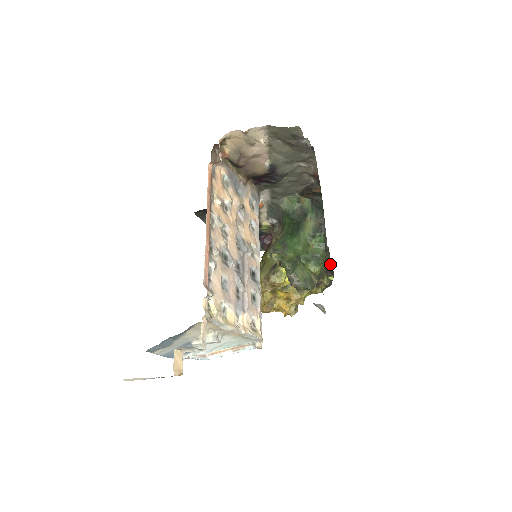
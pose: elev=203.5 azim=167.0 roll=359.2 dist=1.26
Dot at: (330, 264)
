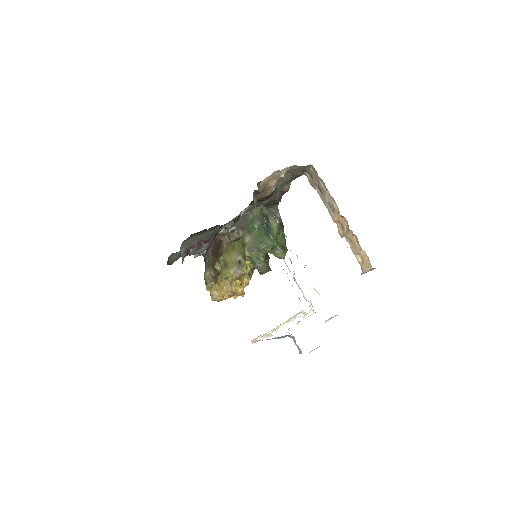
Dot at: occluded
